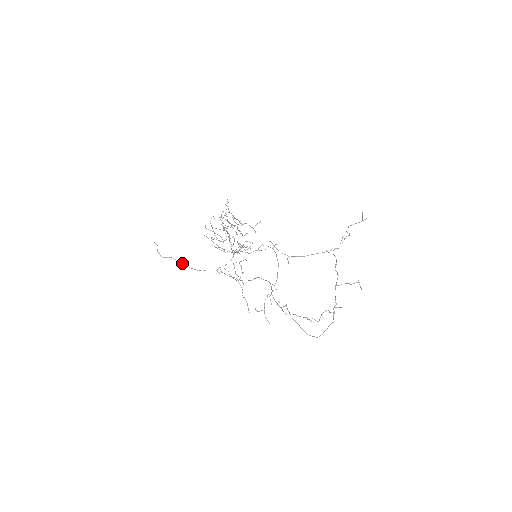
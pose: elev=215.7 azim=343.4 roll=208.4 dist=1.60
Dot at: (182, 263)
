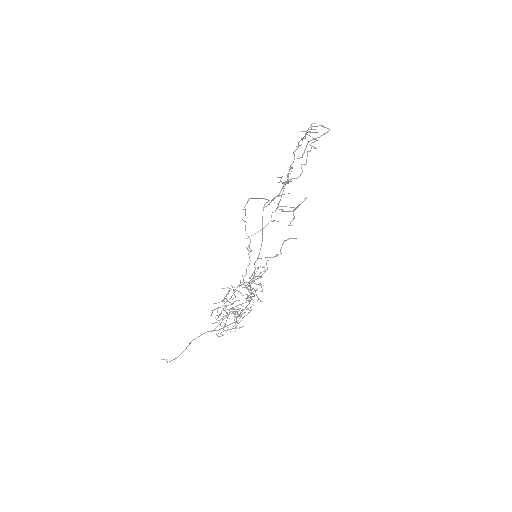
Dot at: occluded
